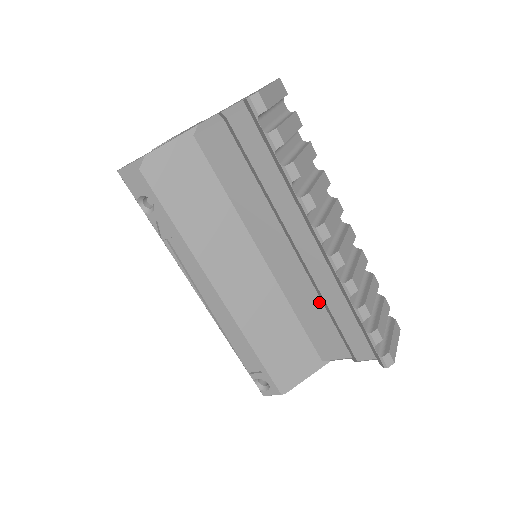
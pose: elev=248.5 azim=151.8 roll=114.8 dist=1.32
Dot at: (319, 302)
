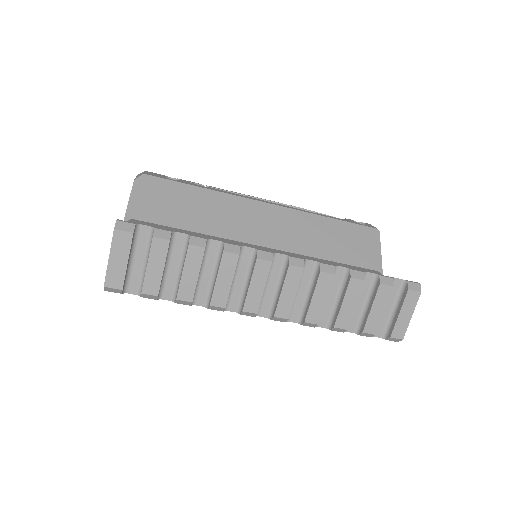
Dot at: occluded
